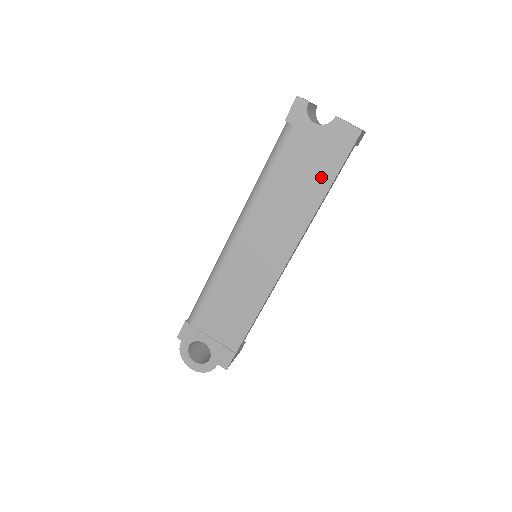
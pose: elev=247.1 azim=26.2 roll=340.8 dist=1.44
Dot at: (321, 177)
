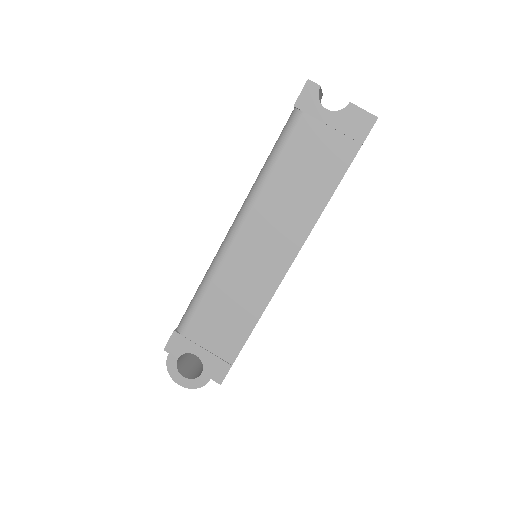
Dot at: (332, 168)
